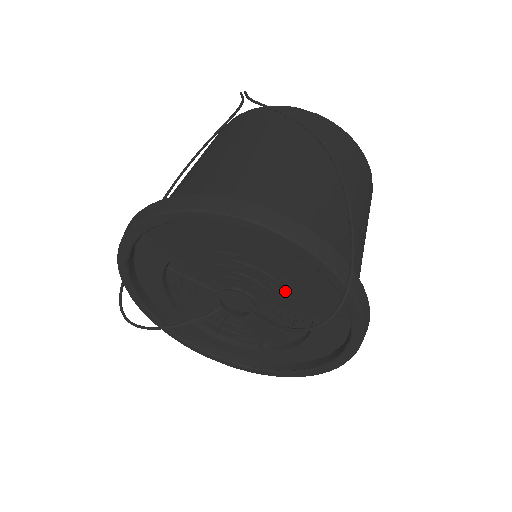
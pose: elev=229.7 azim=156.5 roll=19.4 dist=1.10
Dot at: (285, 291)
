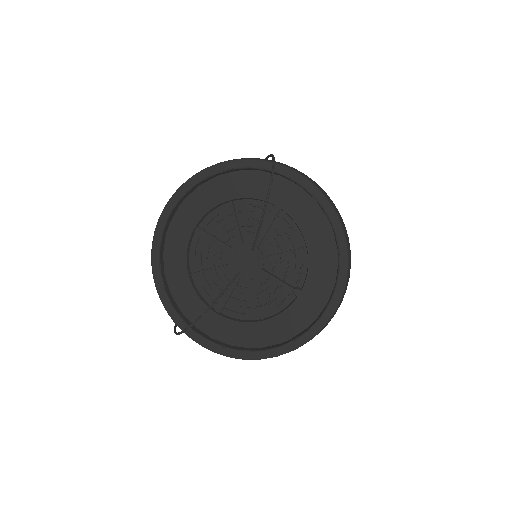
Dot at: occluded
